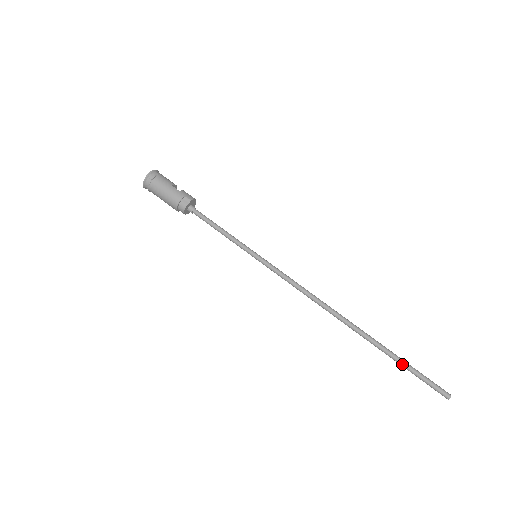
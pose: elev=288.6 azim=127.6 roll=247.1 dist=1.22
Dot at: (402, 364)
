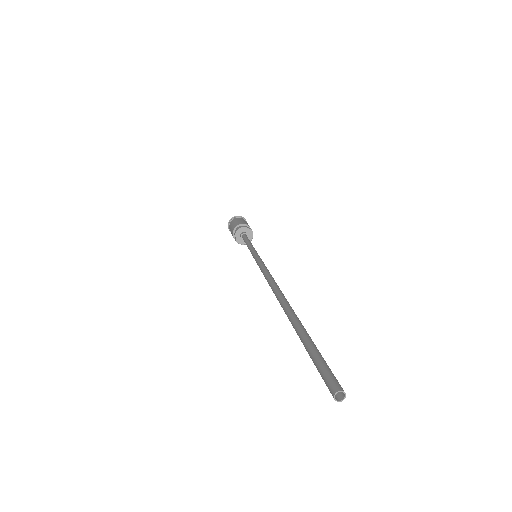
Dot at: (307, 337)
